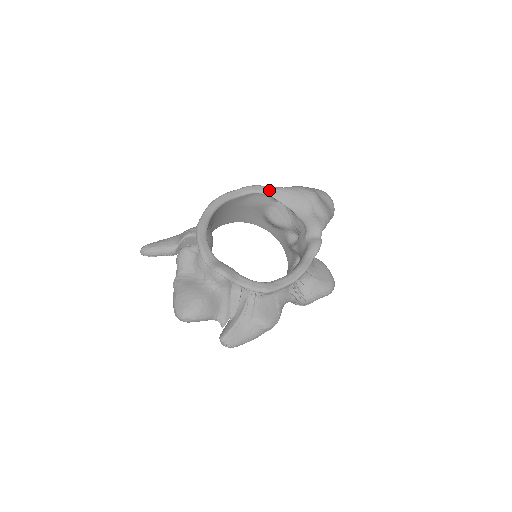
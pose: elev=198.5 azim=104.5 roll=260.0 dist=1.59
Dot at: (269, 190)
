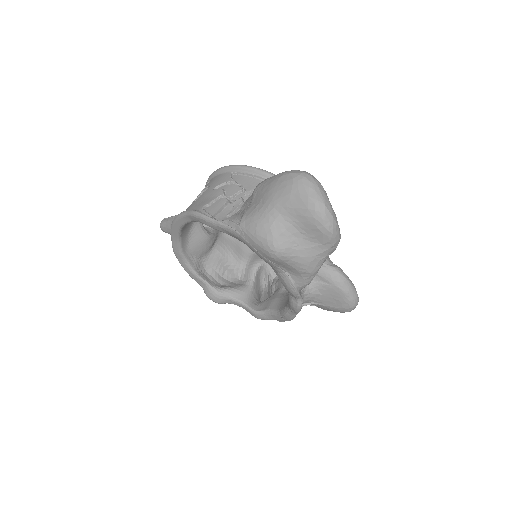
Dot at: (217, 228)
